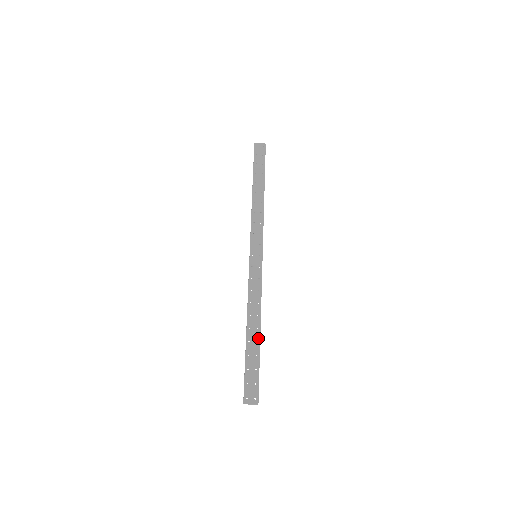
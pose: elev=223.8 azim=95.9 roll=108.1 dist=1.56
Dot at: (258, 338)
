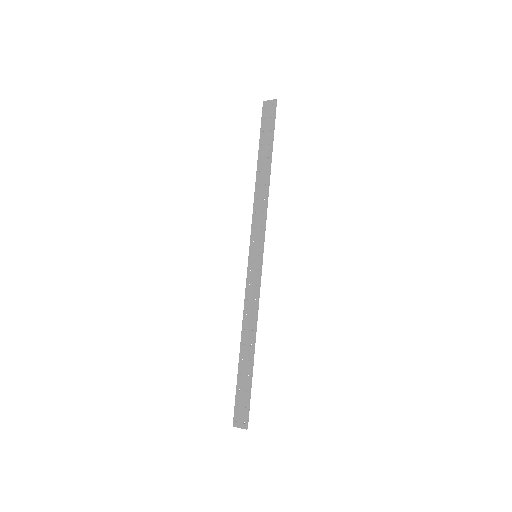
Dot at: (251, 356)
